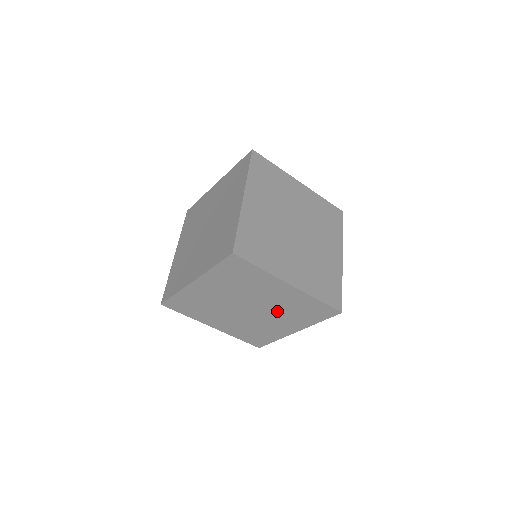
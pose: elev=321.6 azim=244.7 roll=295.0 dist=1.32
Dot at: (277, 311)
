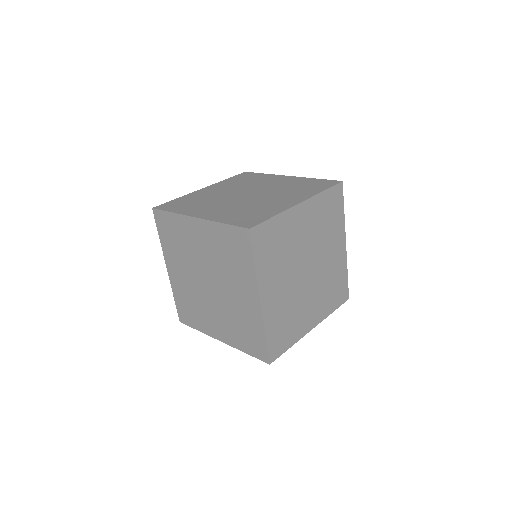
Dot at: occluded
